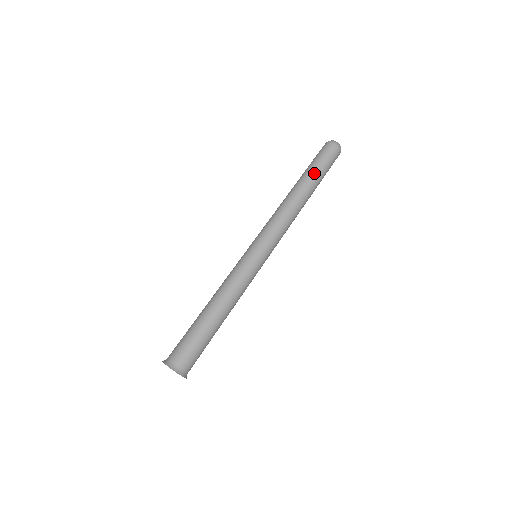
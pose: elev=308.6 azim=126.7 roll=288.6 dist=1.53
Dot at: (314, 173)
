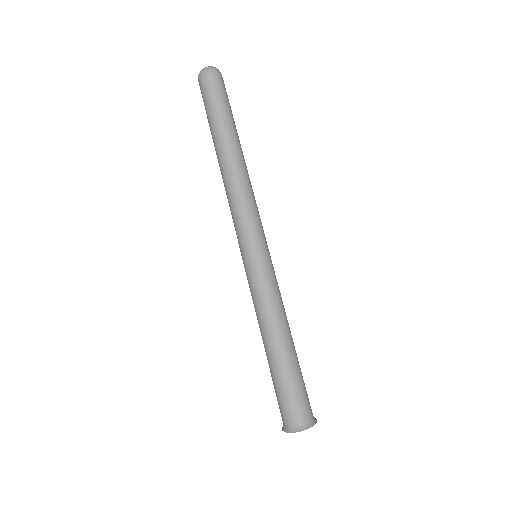
Dot at: (224, 122)
